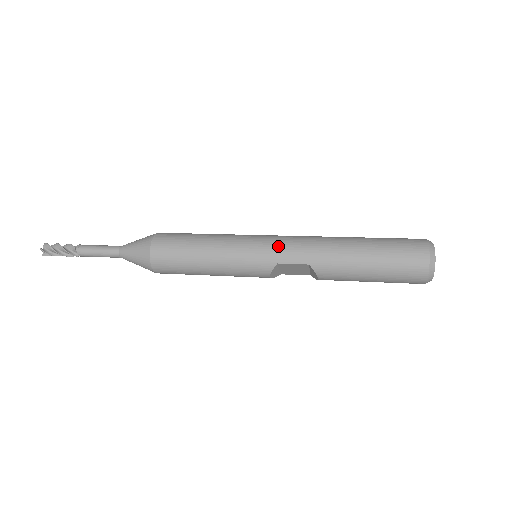
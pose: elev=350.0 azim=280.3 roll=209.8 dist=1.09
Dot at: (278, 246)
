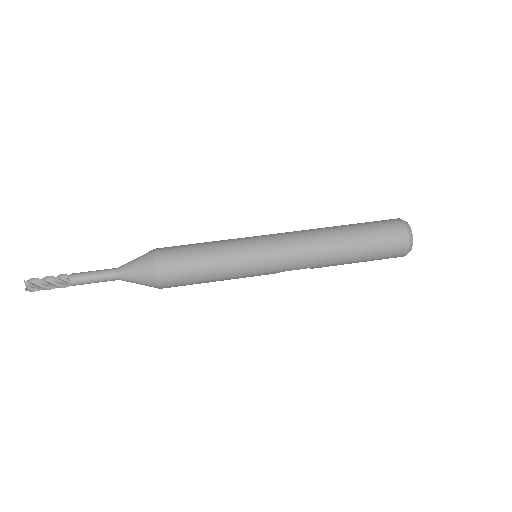
Dot at: (282, 261)
